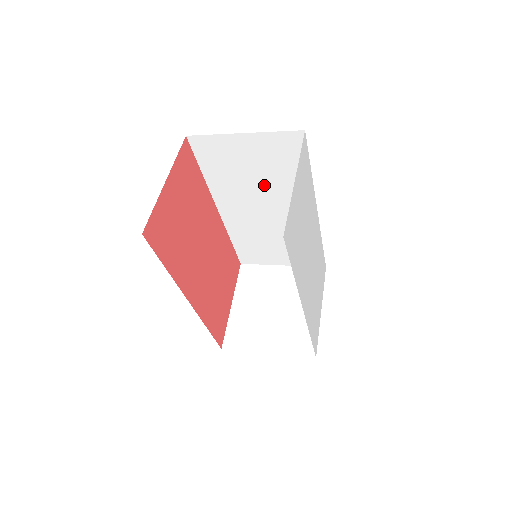
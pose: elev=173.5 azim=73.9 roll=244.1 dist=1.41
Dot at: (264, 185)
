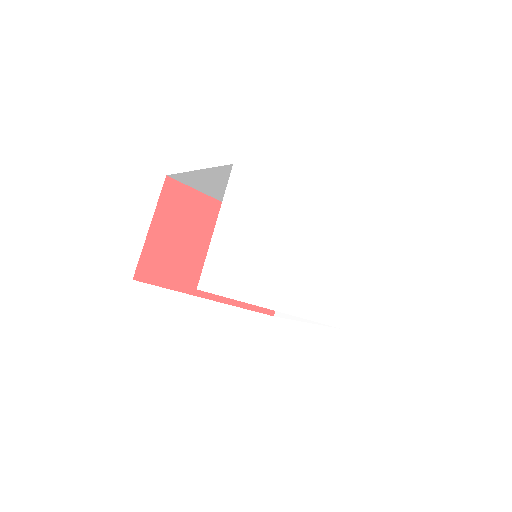
Dot at: occluded
